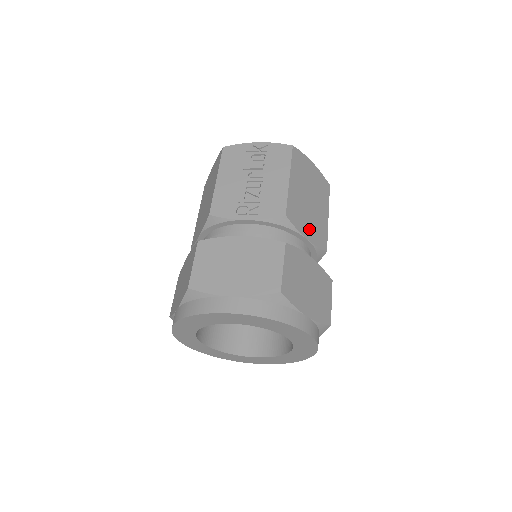
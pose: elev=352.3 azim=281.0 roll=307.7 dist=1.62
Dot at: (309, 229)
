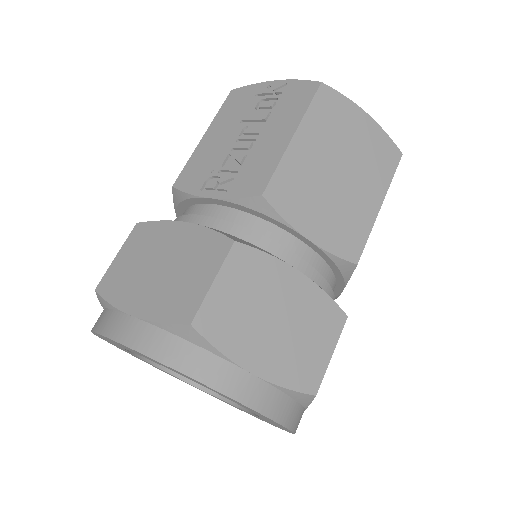
Dot at: (320, 223)
